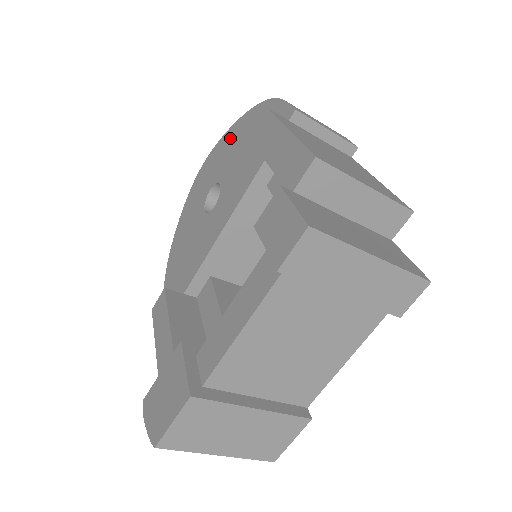
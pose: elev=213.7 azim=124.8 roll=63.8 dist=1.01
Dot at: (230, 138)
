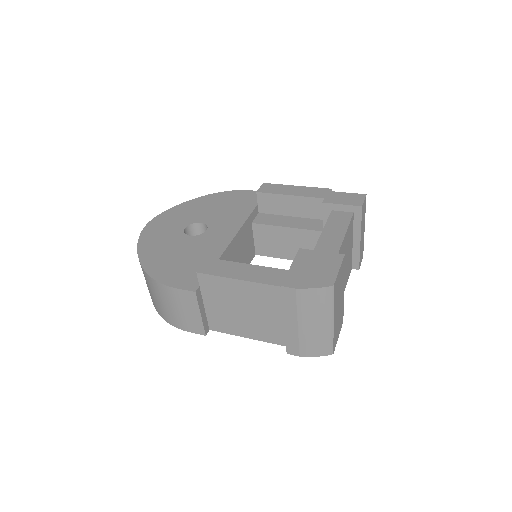
Dot at: (189, 206)
